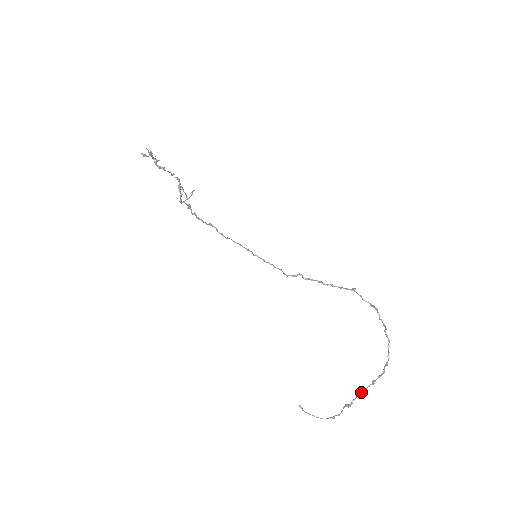
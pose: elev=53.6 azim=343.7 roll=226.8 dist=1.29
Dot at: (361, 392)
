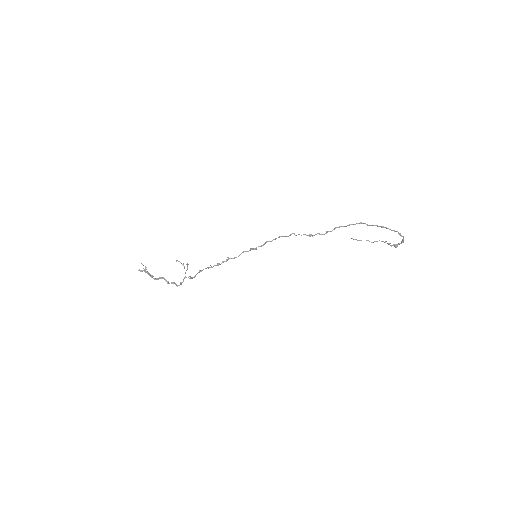
Dot at: (398, 244)
